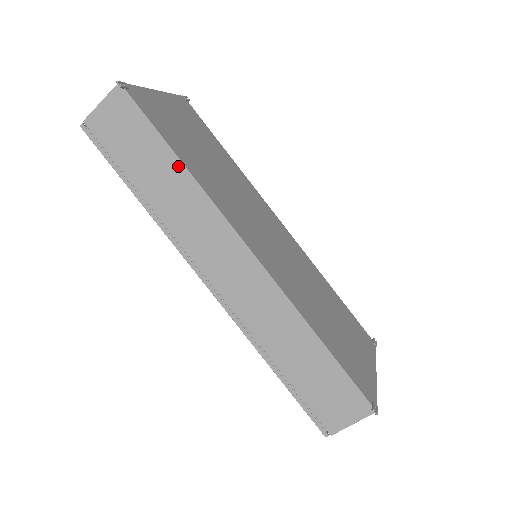
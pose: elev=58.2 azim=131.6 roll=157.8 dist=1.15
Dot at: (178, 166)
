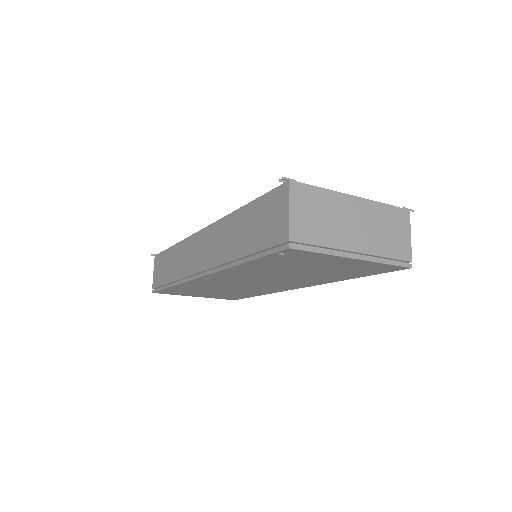
Dot at: (174, 249)
